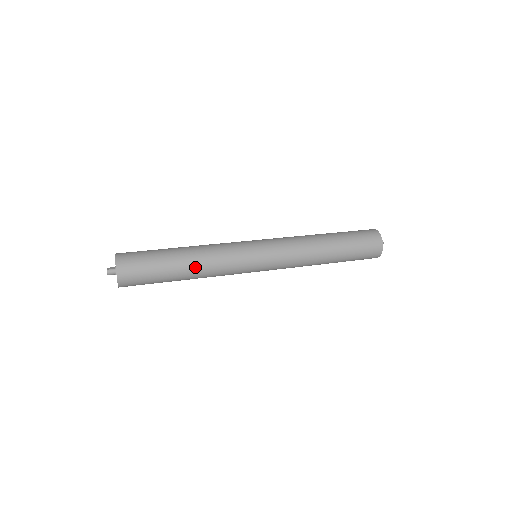
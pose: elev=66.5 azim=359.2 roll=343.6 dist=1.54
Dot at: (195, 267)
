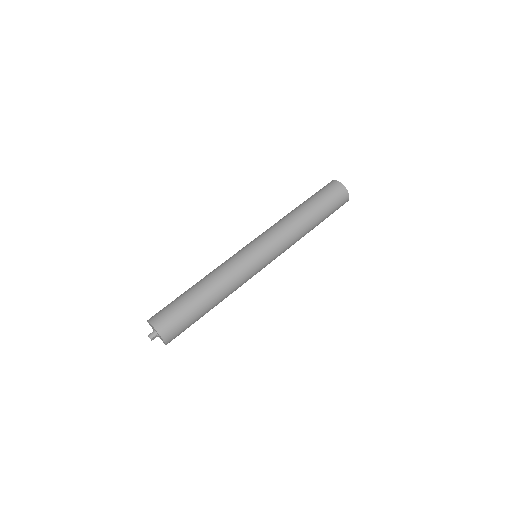
Dot at: (208, 283)
